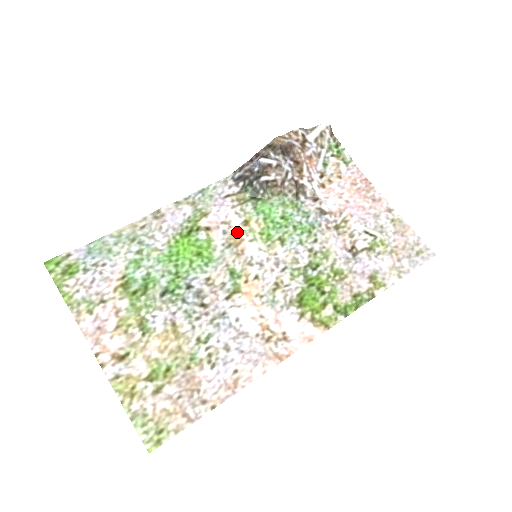
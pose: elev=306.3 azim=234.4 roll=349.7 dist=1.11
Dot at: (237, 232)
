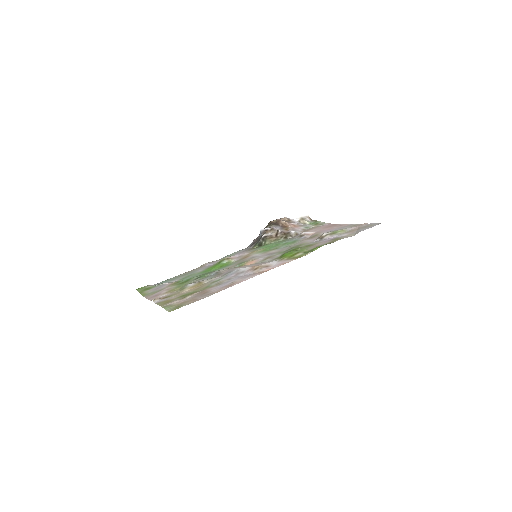
Dot at: (247, 255)
